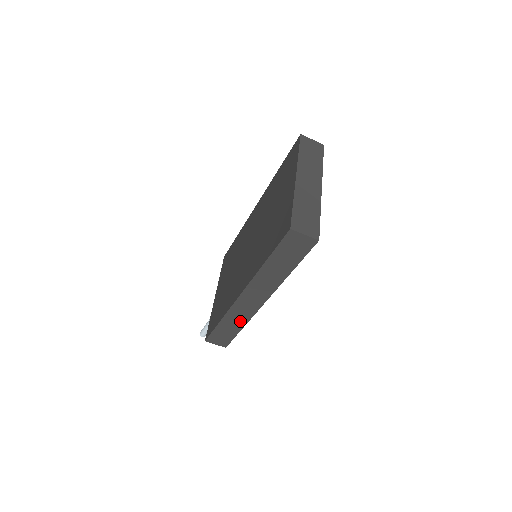
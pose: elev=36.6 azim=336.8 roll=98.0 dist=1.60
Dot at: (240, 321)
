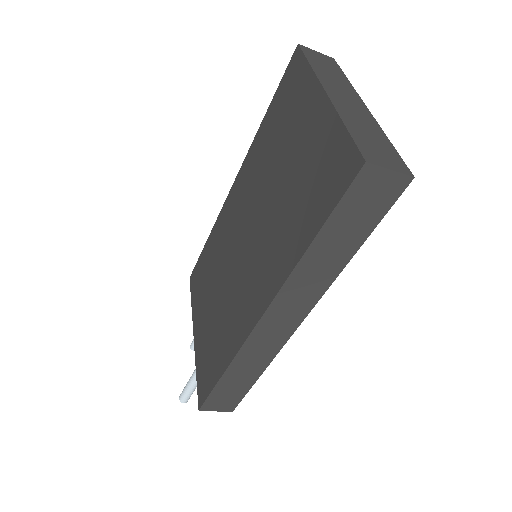
Dot at: (257, 364)
